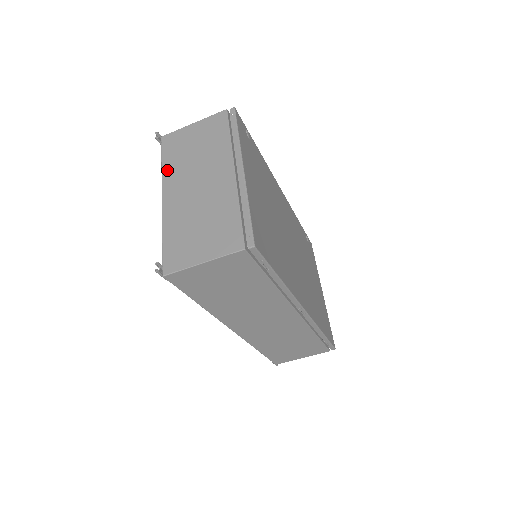
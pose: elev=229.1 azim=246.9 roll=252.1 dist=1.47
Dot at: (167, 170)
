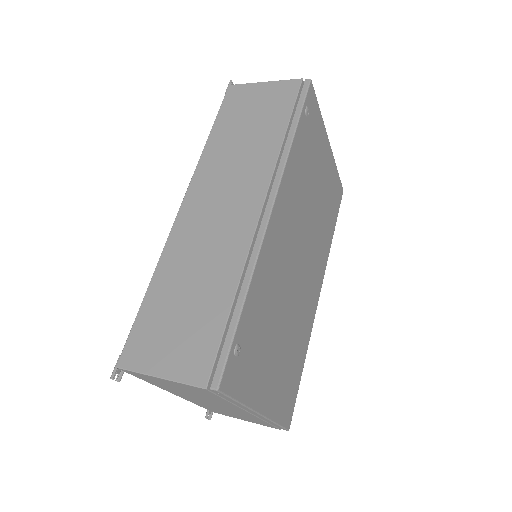
Dot at: occluded
